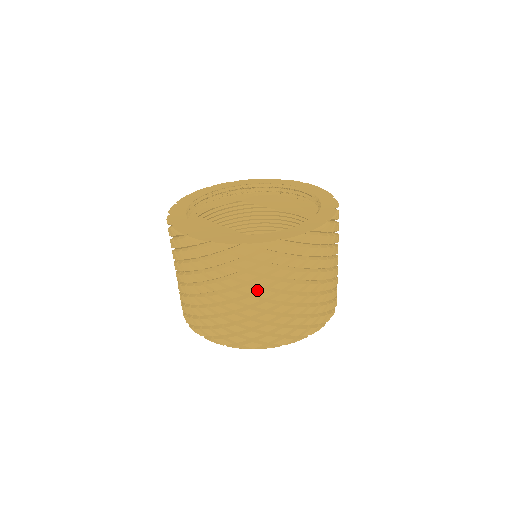
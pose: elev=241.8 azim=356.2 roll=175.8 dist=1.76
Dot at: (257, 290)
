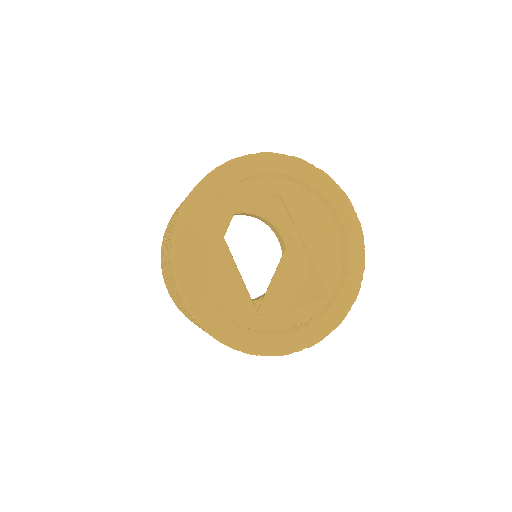
Dot at: occluded
